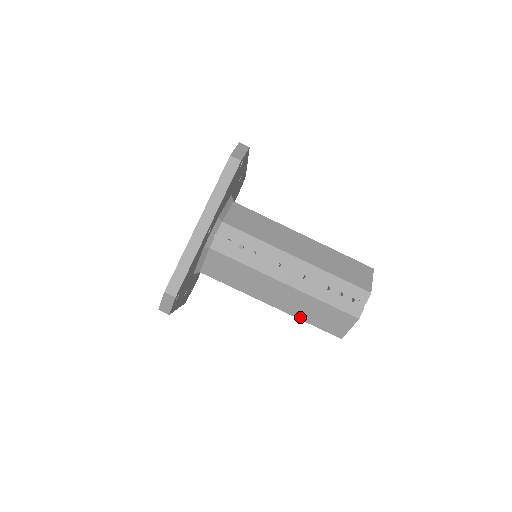
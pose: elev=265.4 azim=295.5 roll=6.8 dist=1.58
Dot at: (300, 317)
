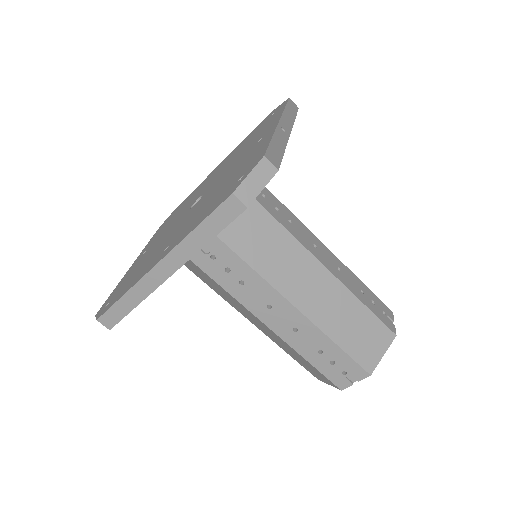
Dot at: (279, 345)
